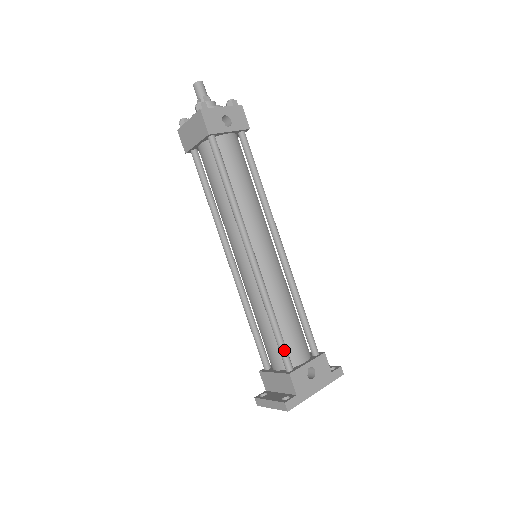
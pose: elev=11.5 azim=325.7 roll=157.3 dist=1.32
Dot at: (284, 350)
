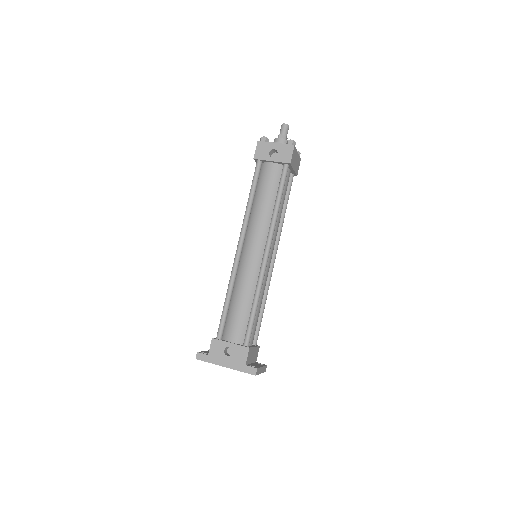
Dot at: (221, 322)
